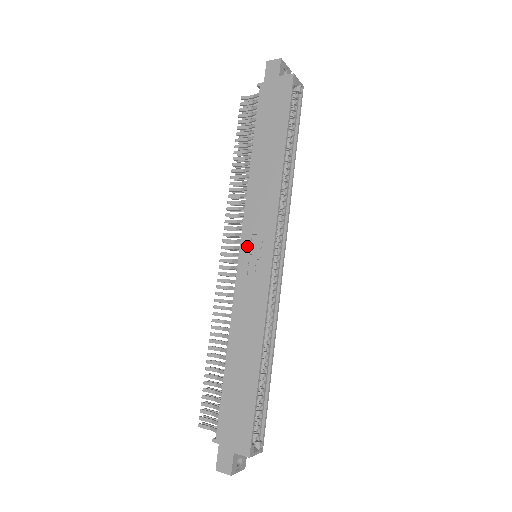
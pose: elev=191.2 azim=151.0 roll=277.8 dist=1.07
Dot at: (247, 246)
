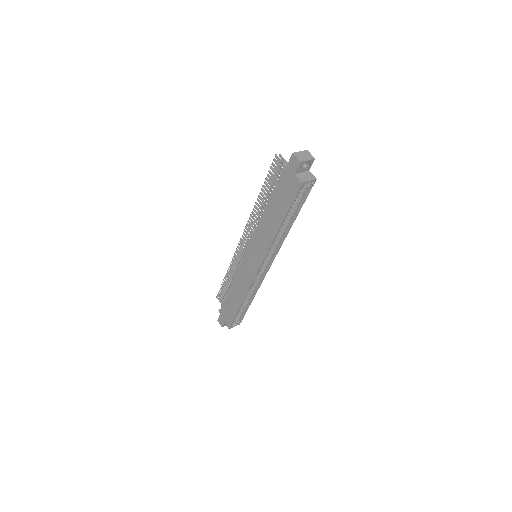
Dot at: (249, 253)
